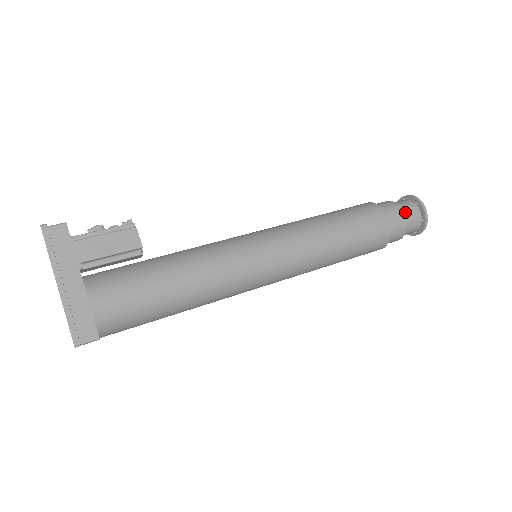
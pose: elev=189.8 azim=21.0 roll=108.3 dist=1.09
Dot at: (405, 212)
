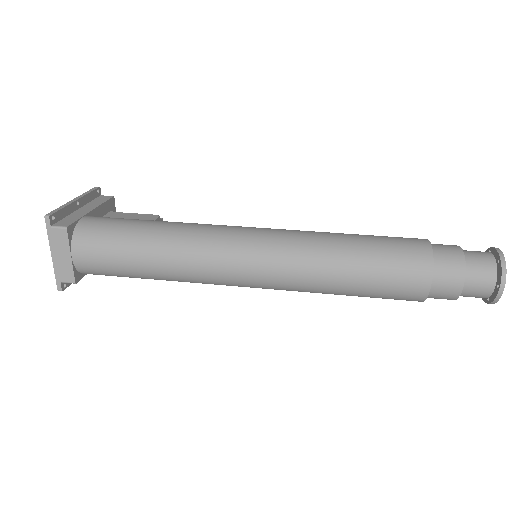
Dot at: (465, 251)
